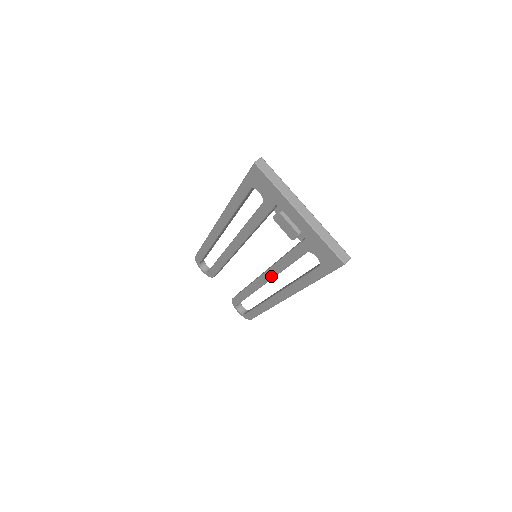
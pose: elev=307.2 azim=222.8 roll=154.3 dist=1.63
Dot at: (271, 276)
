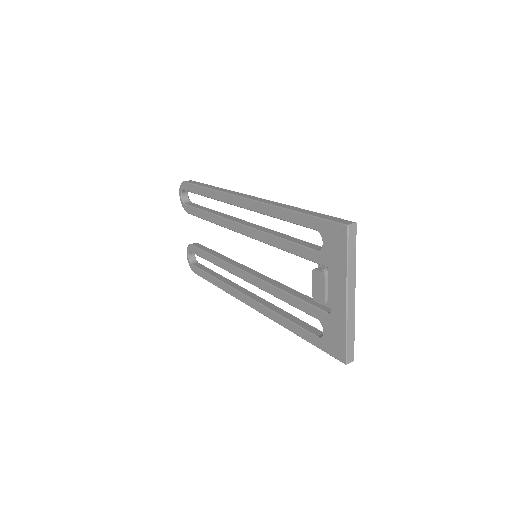
Dot at: (257, 285)
